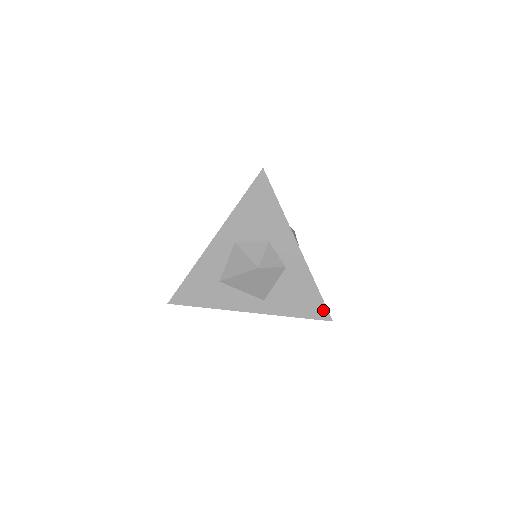
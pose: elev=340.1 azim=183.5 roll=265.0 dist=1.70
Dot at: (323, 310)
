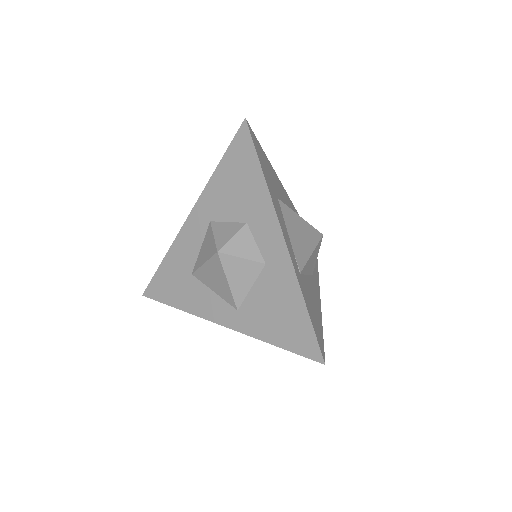
Dot at: (312, 342)
